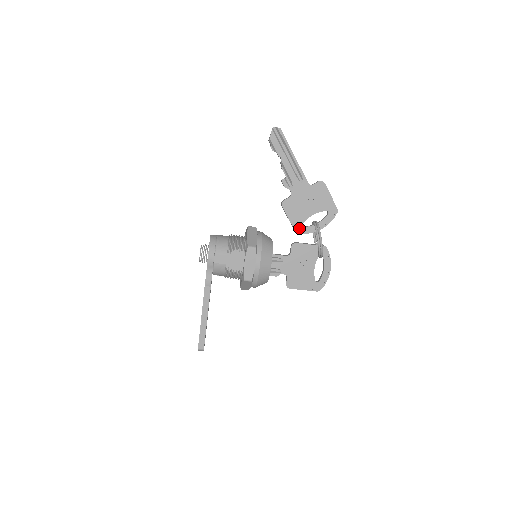
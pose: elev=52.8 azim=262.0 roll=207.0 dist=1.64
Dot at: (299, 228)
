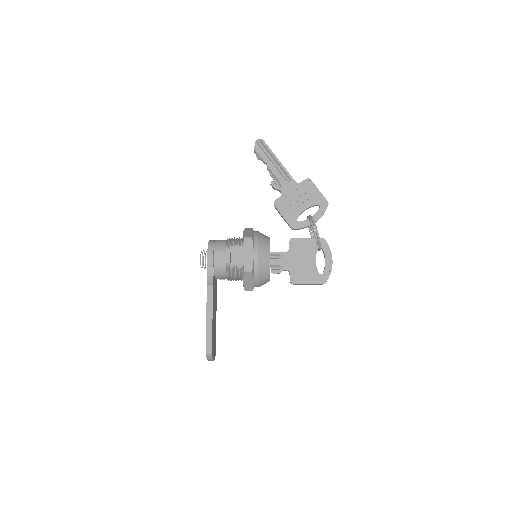
Dot at: (294, 224)
